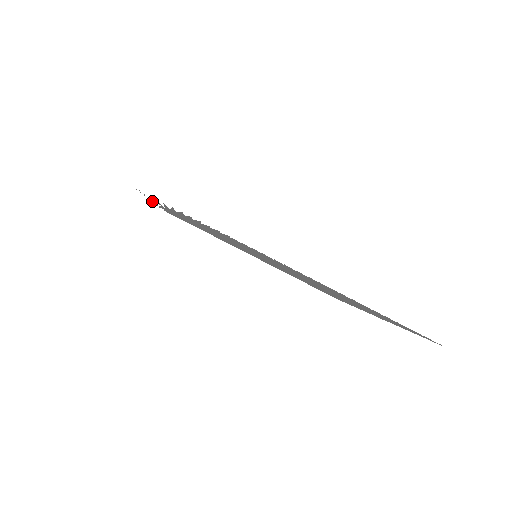
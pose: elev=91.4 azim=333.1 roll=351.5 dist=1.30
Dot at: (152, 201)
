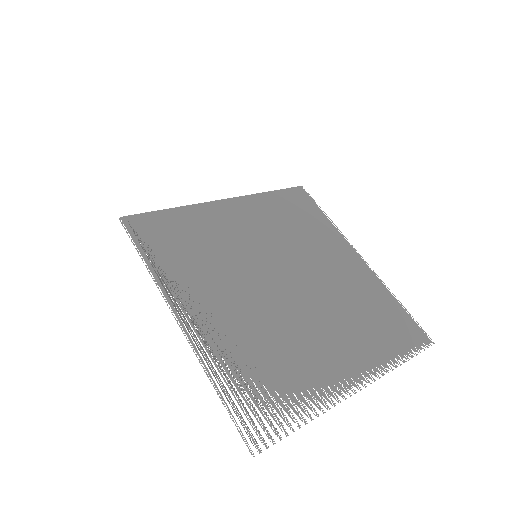
Dot at: (188, 334)
